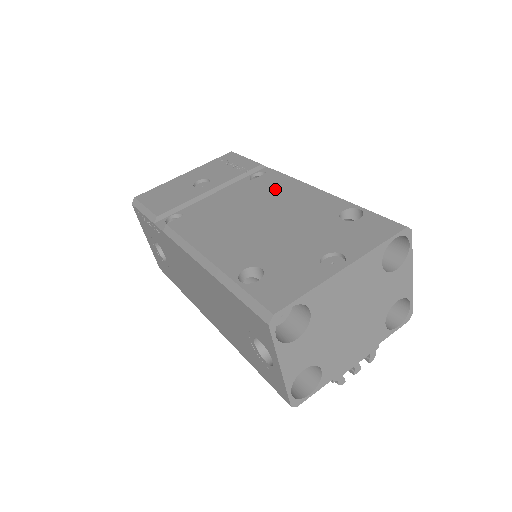
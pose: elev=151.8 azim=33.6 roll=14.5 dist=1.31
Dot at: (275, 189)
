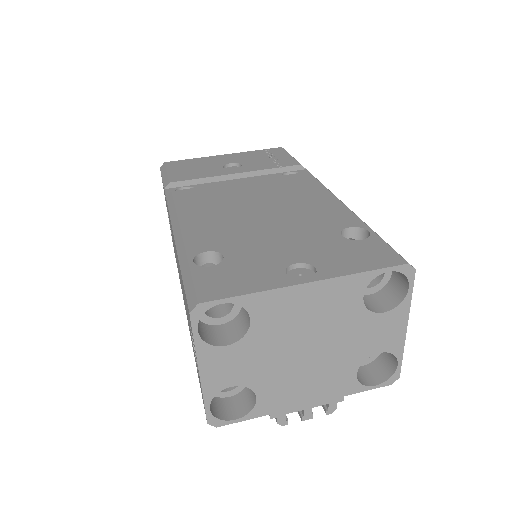
Dot at: (296, 189)
